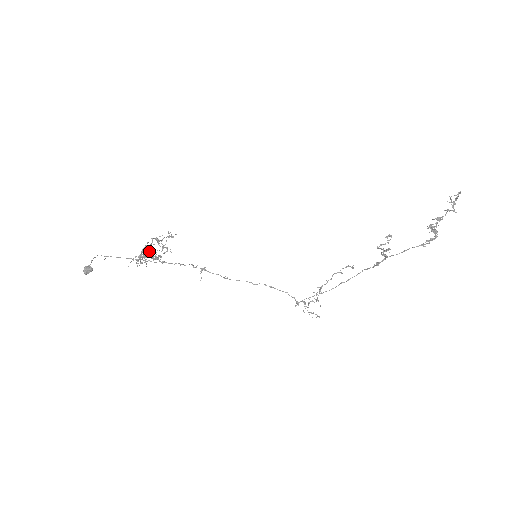
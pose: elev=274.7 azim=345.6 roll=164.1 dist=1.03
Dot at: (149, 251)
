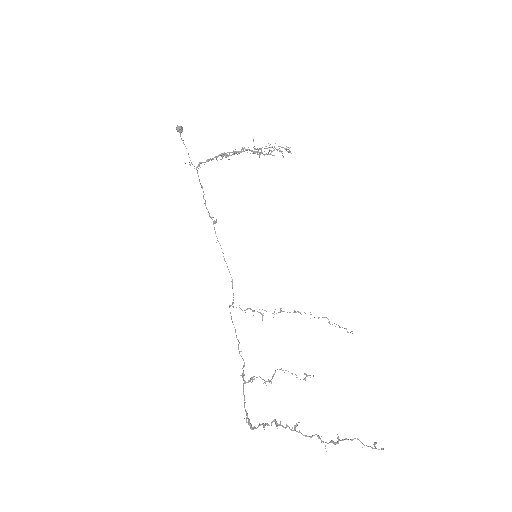
Dot at: occluded
